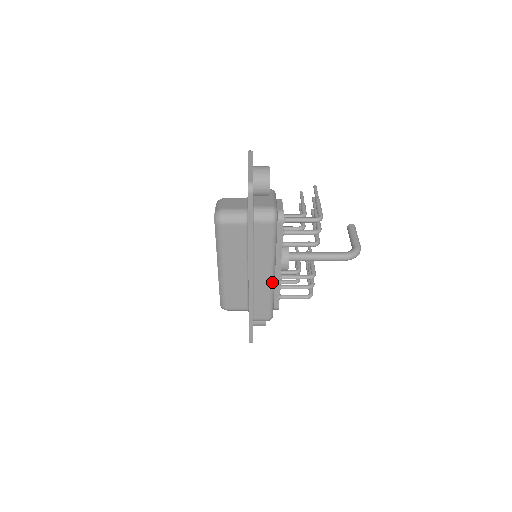
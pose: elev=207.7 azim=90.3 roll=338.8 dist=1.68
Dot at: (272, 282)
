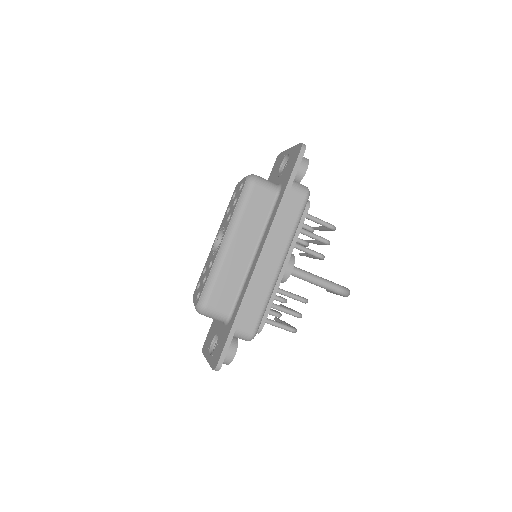
Dot at: (277, 275)
